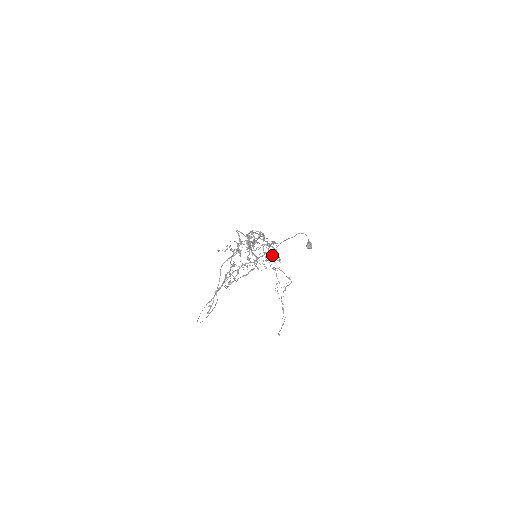
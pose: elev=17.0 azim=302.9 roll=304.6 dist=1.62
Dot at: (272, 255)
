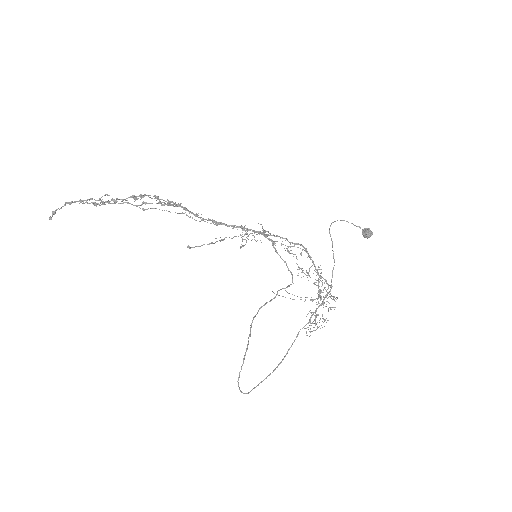
Dot at: occluded
